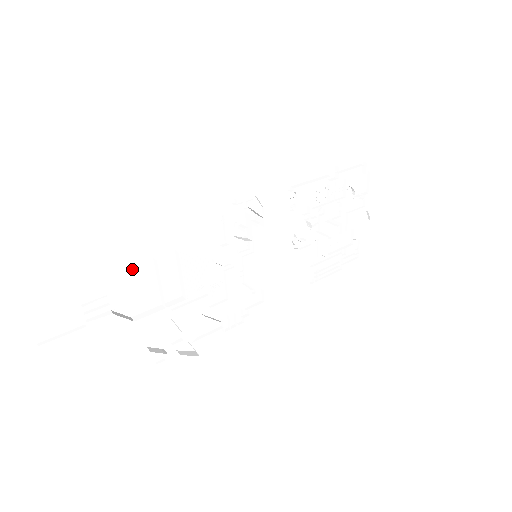
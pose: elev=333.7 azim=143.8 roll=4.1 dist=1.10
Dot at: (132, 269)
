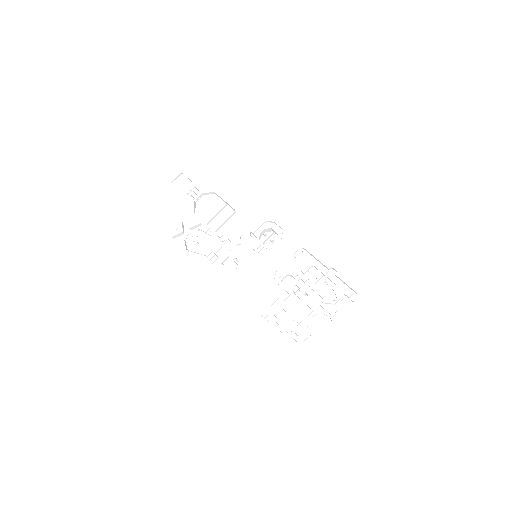
Dot at: (218, 199)
